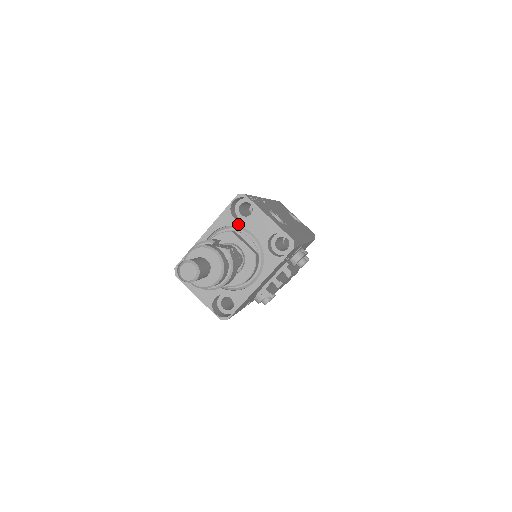
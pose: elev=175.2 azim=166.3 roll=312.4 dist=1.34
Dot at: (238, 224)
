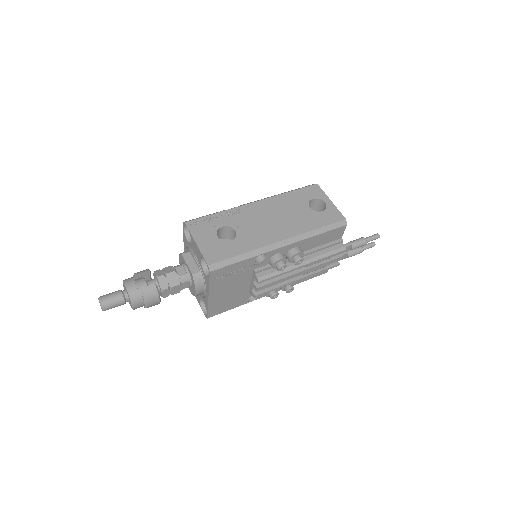
Dot at: (190, 246)
